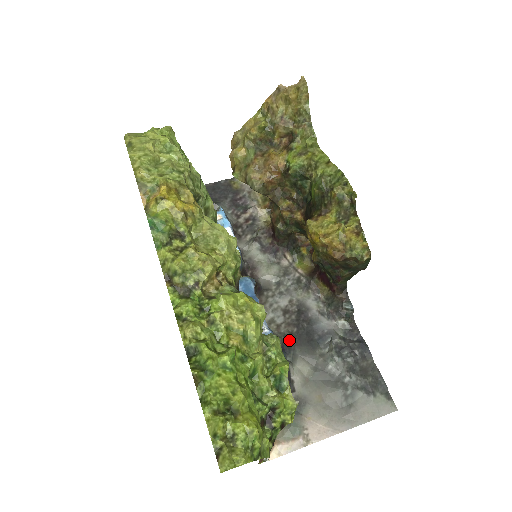
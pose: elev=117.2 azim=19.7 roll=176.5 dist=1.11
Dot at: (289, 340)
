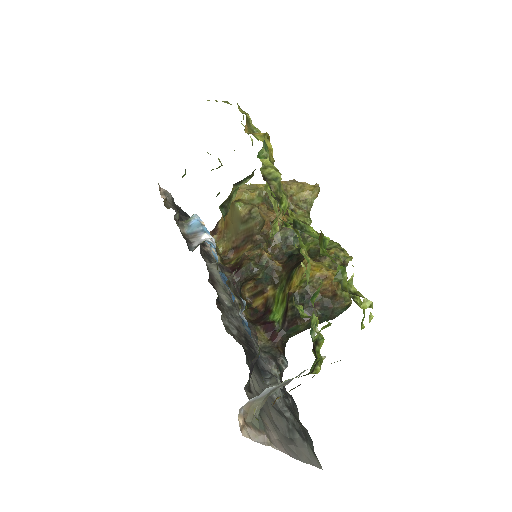
Dot at: (245, 350)
